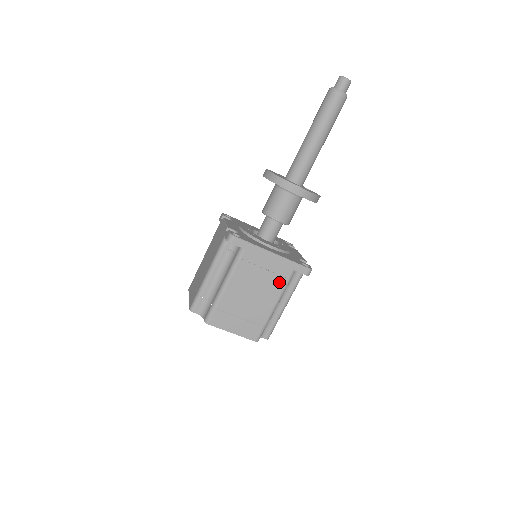
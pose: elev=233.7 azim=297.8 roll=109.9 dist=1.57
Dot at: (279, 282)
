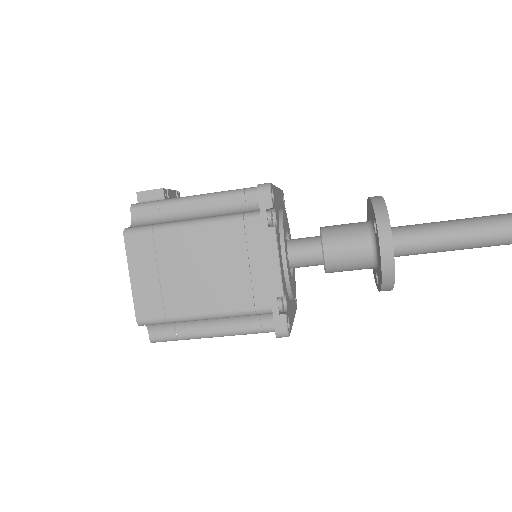
Dot at: occluded
